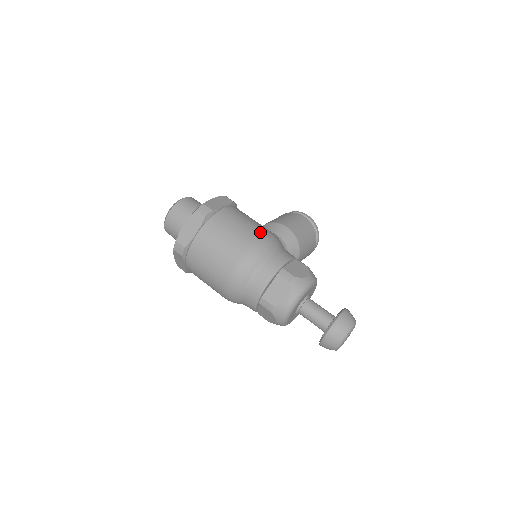
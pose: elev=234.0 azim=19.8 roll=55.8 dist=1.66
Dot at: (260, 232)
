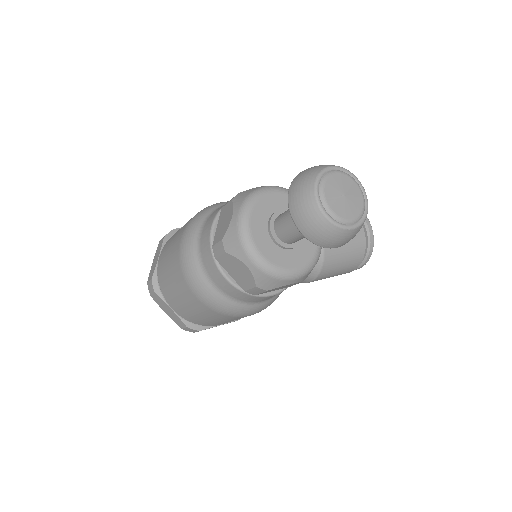
Dot at: occluded
